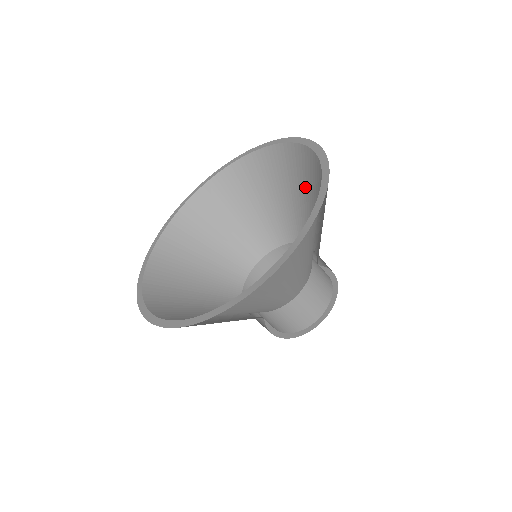
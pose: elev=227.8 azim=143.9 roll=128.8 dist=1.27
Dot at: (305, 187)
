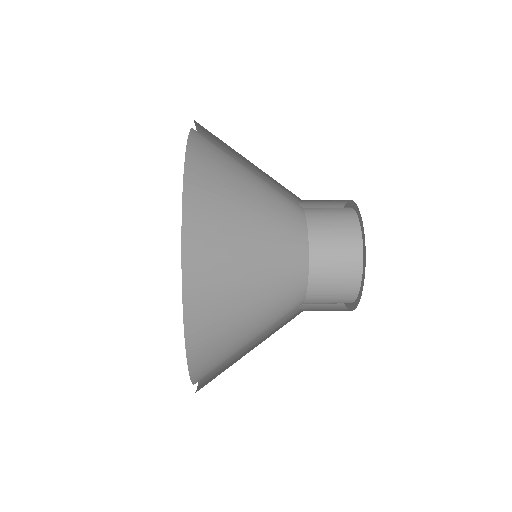
Dot at: (244, 267)
